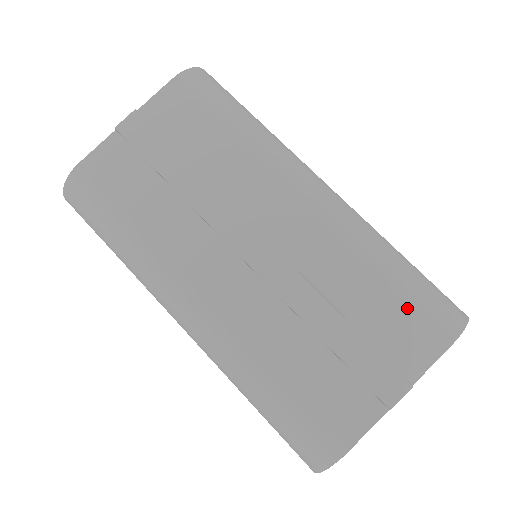
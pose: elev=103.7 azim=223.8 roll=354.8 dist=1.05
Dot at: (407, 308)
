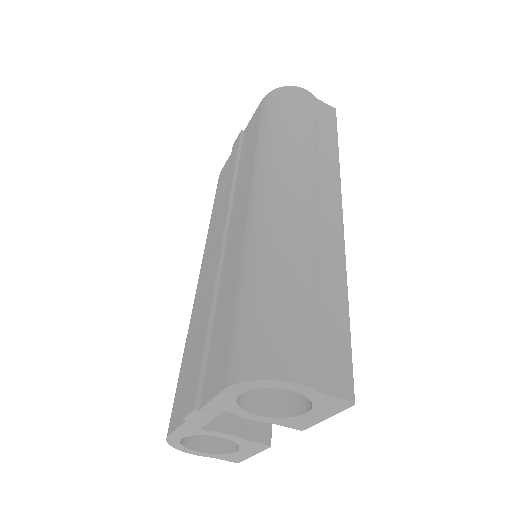
Dot at: (230, 330)
